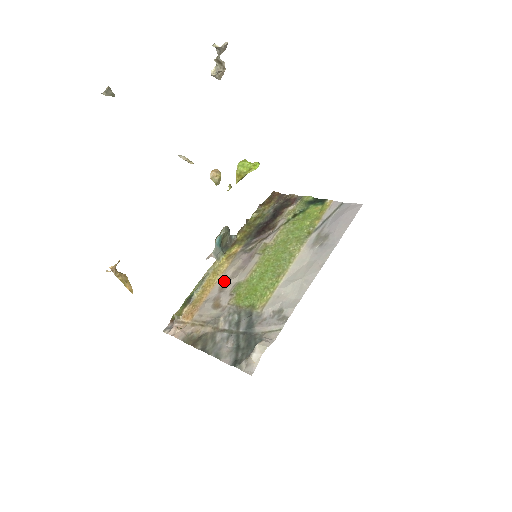
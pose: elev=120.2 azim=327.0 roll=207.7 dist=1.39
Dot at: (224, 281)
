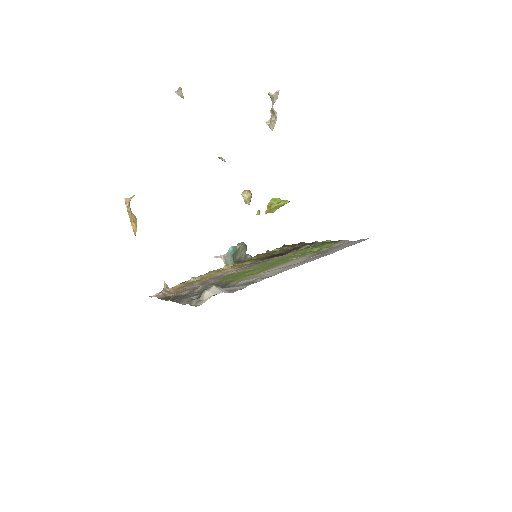
Dot at: occluded
